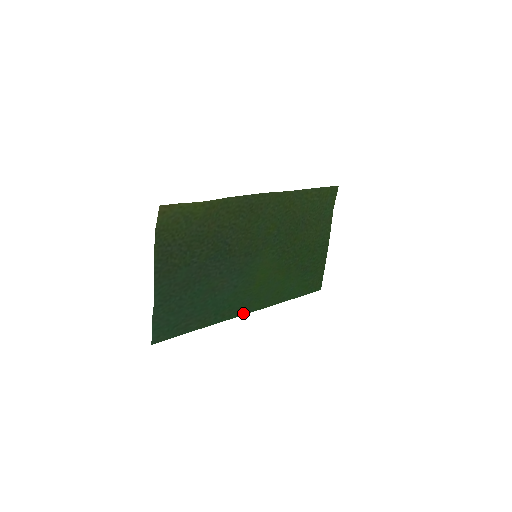
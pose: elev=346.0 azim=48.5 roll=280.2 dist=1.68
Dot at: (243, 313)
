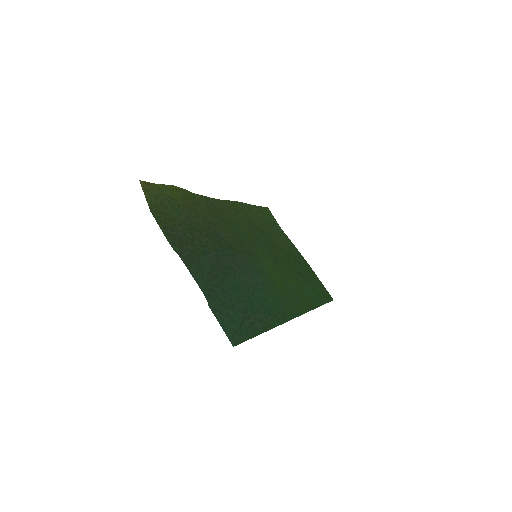
Dot at: (292, 317)
